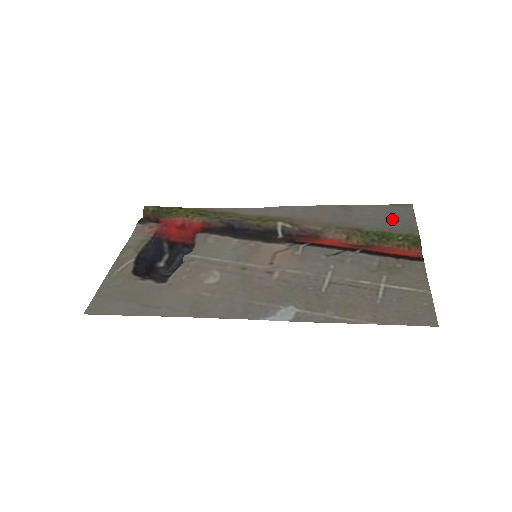
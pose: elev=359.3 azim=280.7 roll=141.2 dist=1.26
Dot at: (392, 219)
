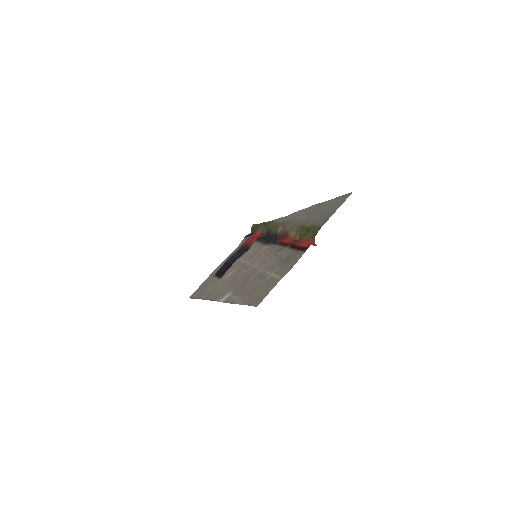
Dot at: (328, 211)
